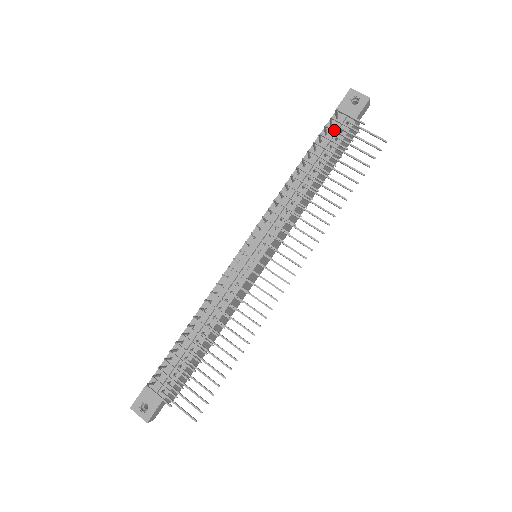
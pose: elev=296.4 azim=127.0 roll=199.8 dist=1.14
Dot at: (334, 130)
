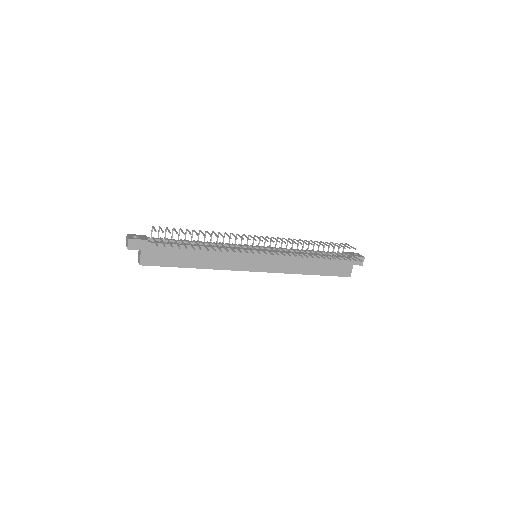
Dot at: (339, 244)
